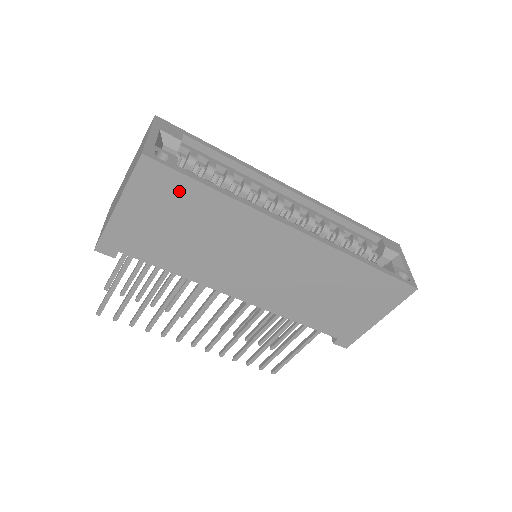
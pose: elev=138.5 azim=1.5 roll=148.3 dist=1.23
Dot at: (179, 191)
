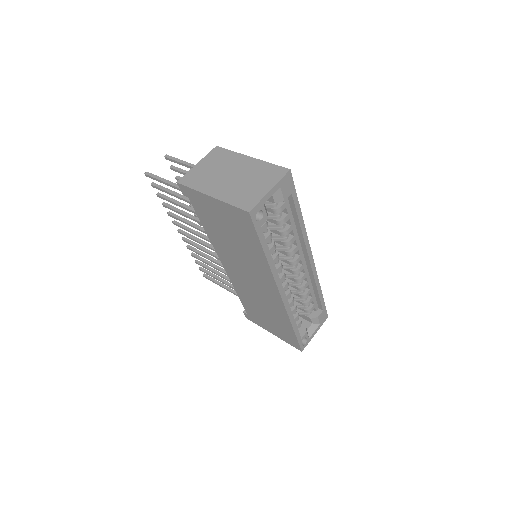
Dot at: (248, 233)
